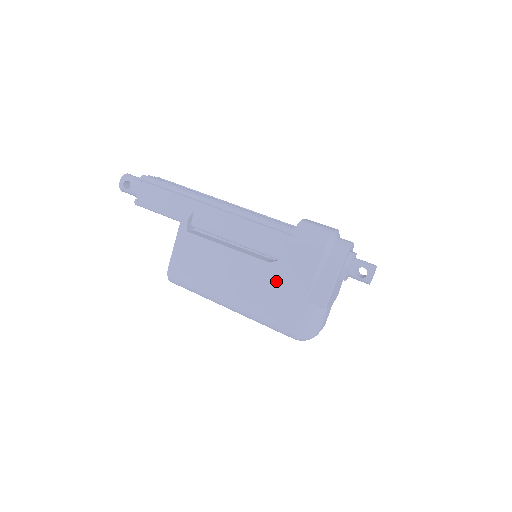
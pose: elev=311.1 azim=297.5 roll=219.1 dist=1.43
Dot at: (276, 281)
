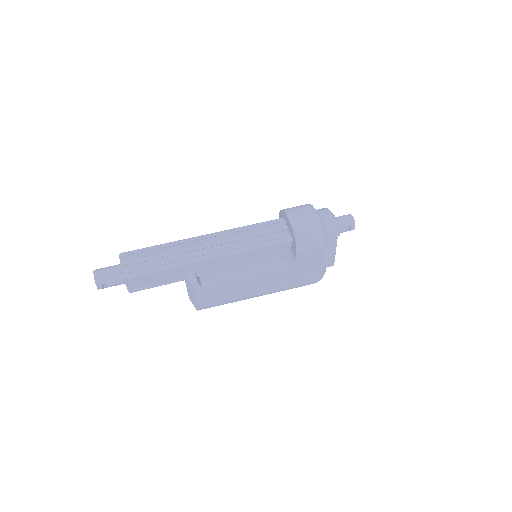
Dot at: (293, 273)
